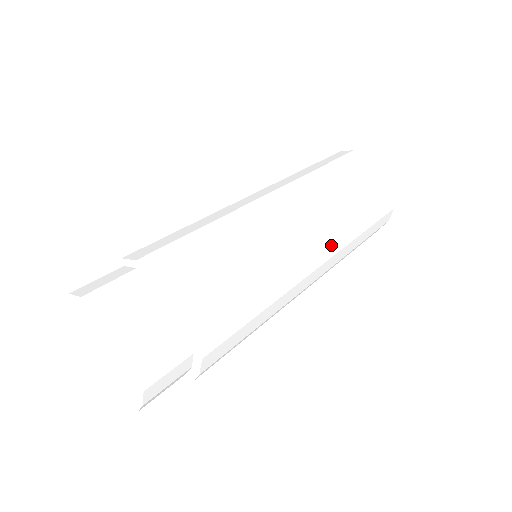
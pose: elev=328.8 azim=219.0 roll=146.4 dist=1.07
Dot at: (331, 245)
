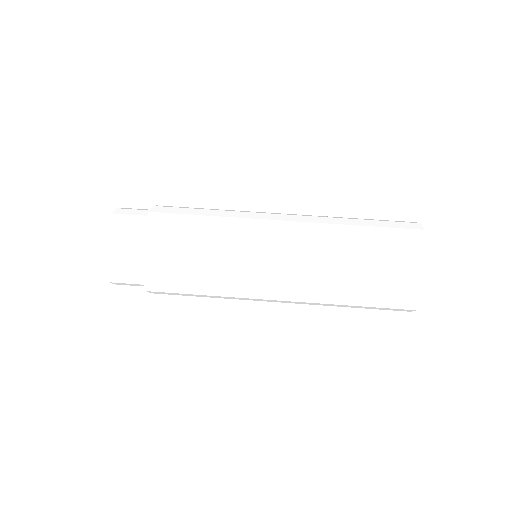
Dot at: occluded
